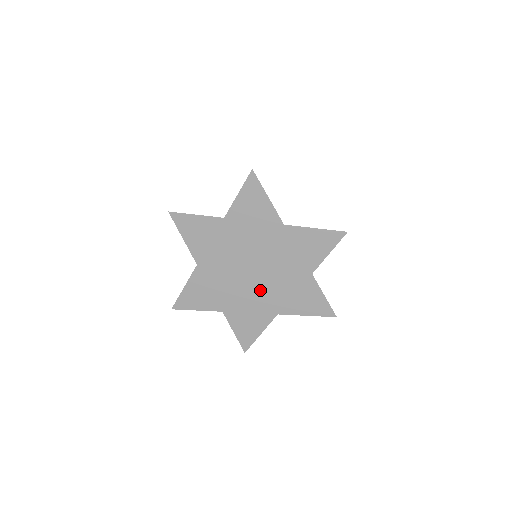
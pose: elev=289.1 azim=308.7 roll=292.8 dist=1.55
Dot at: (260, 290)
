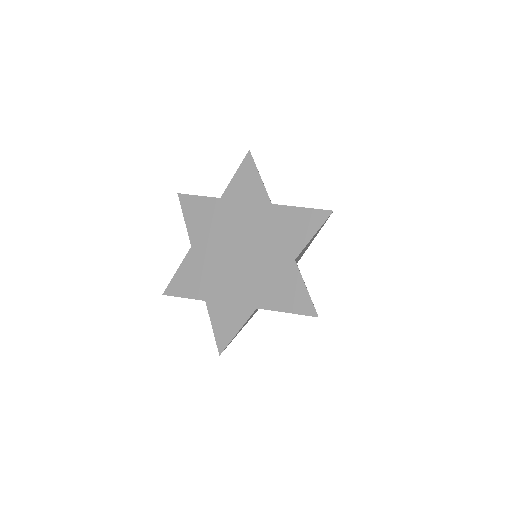
Dot at: (243, 277)
